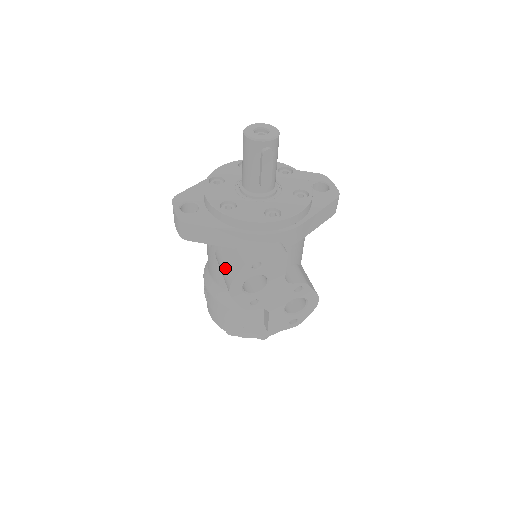
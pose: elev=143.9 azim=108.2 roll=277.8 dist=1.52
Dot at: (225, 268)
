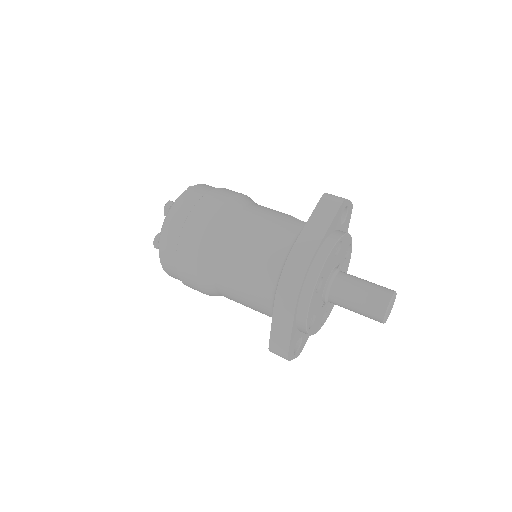
Dot at: occluded
